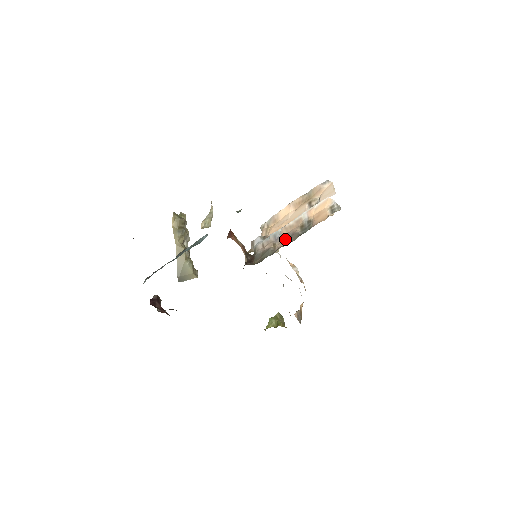
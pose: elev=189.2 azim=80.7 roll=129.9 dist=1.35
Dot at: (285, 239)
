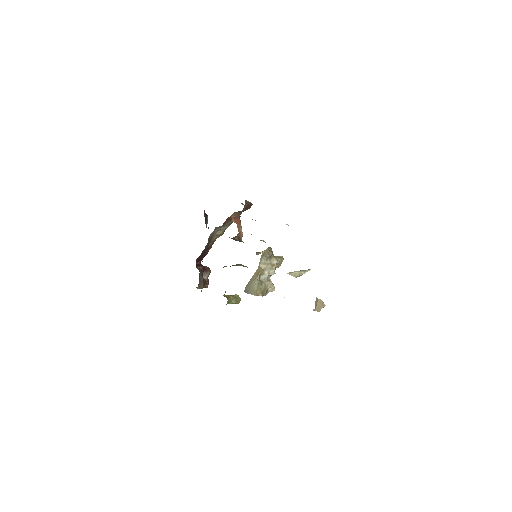
Dot at: occluded
